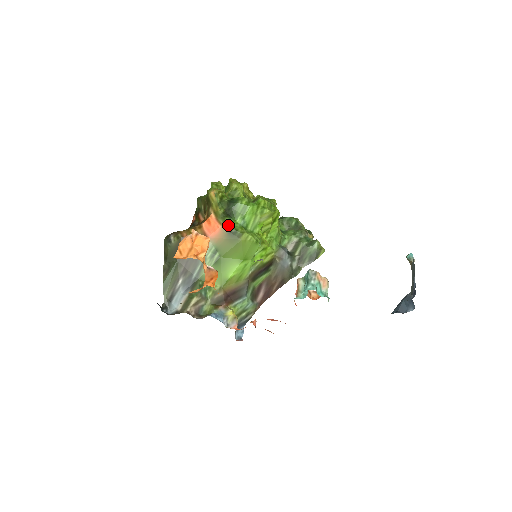
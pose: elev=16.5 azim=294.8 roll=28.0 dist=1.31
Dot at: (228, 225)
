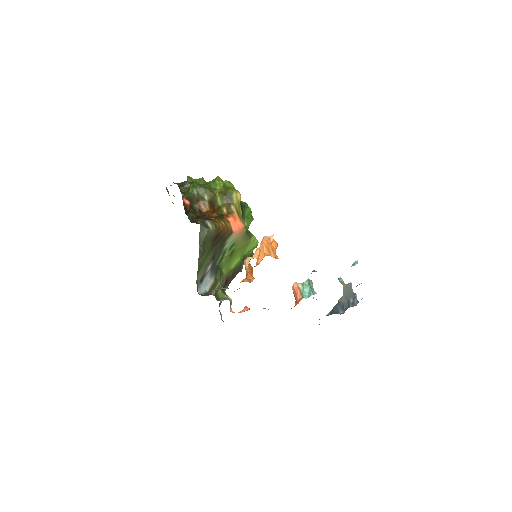
Dot at: (245, 226)
